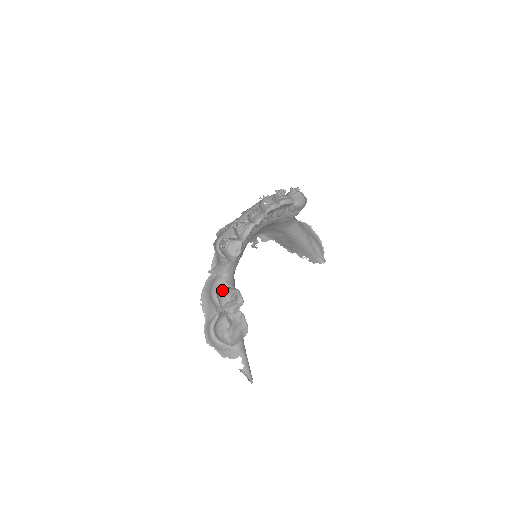
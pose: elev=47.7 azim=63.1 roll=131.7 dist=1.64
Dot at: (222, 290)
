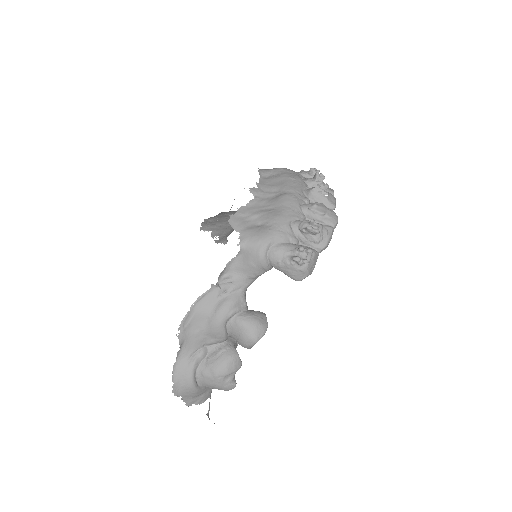
Dot at: (252, 318)
